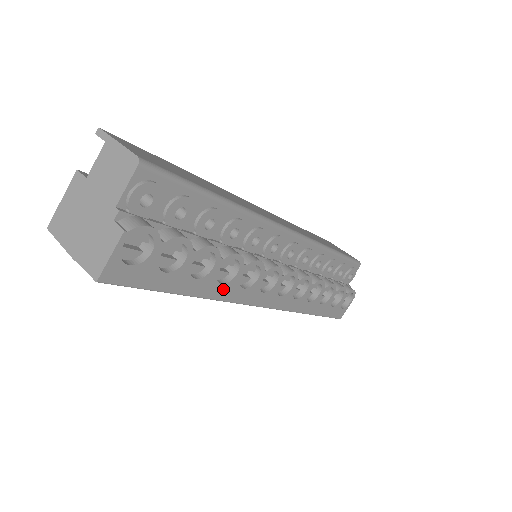
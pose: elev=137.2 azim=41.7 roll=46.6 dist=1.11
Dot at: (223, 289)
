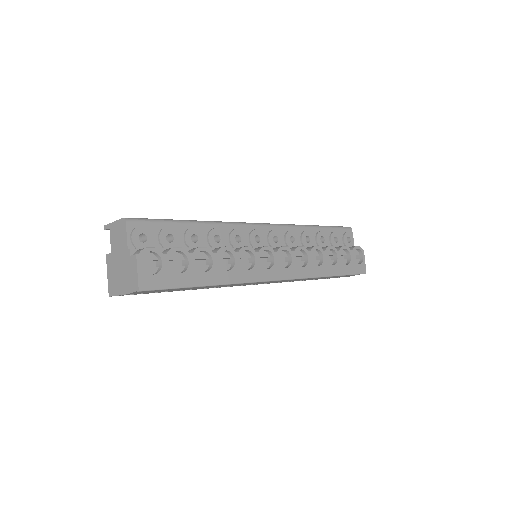
Dot at: (232, 274)
